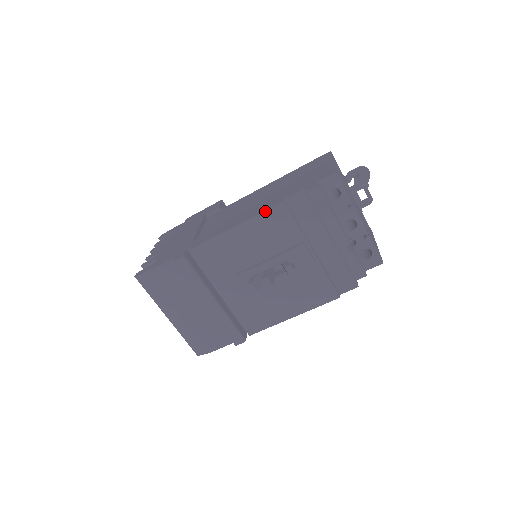
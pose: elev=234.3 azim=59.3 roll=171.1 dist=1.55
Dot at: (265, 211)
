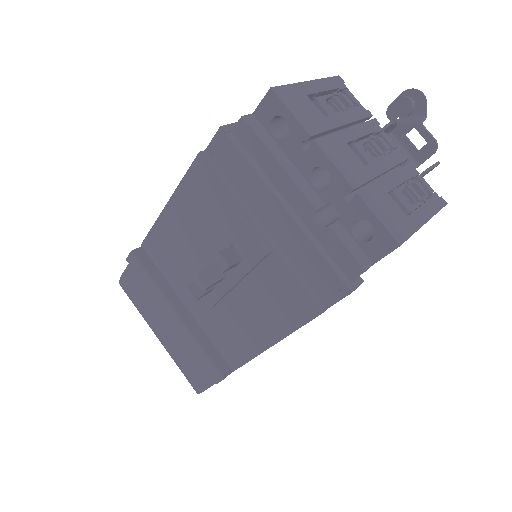
Dot at: (186, 173)
